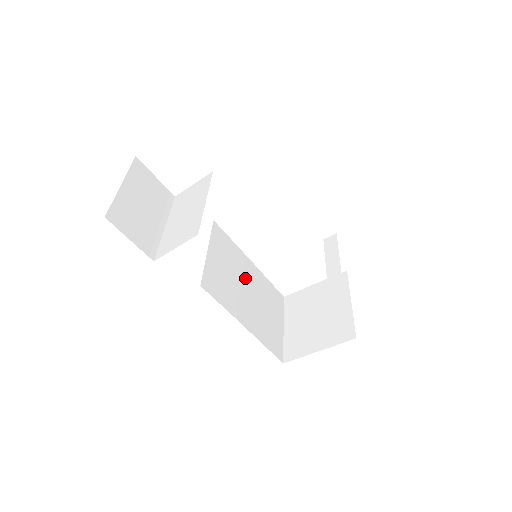
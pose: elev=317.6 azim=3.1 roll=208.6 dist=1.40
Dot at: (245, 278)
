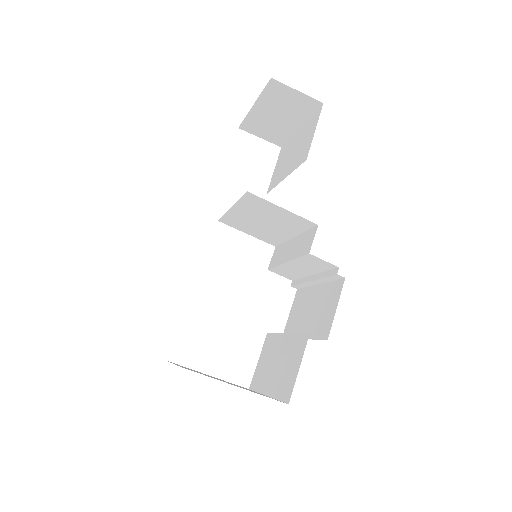
Dot at: occluded
